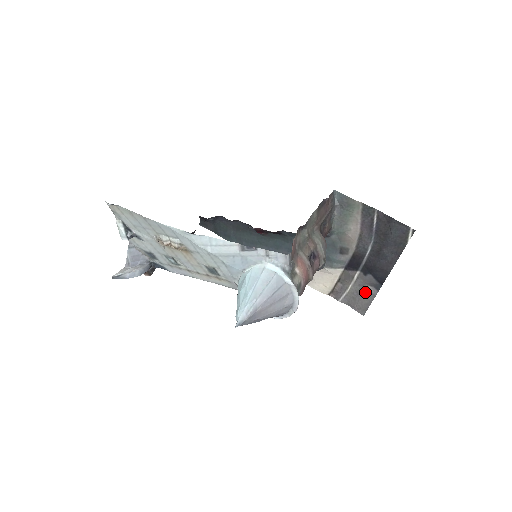
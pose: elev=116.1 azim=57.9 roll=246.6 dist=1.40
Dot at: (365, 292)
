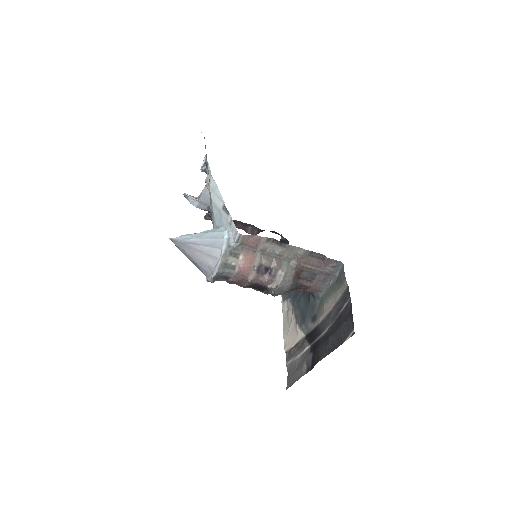
Dot at: (301, 368)
